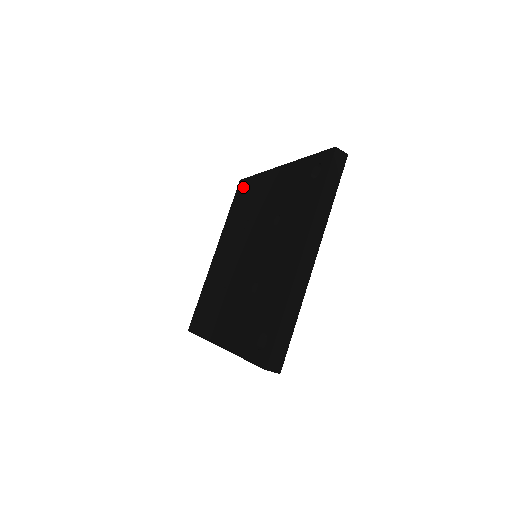
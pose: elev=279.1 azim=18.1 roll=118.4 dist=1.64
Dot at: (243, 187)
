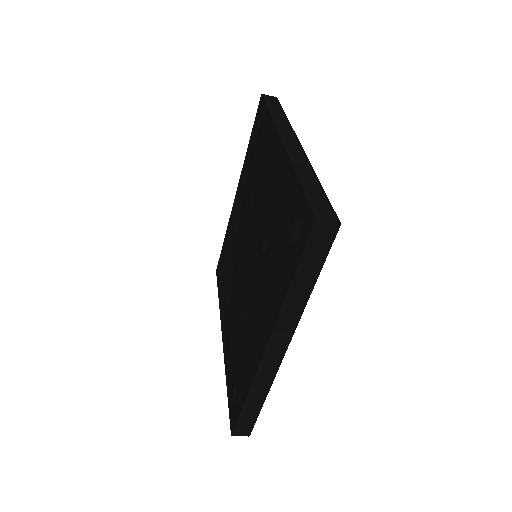
Dot at: (261, 115)
